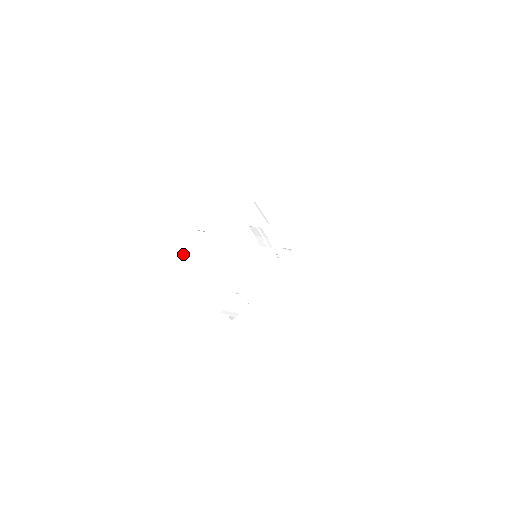
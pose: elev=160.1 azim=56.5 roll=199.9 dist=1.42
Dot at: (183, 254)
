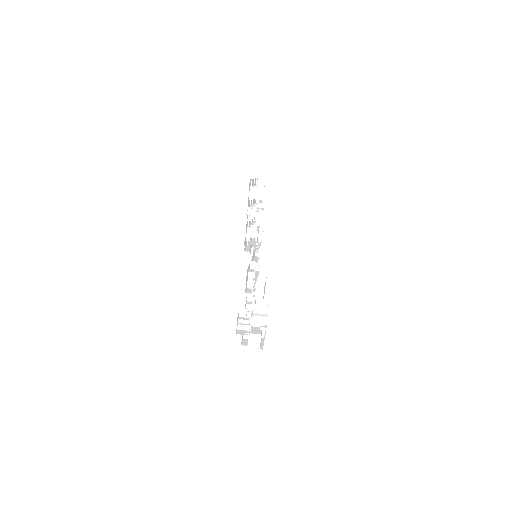
Dot at: (242, 337)
